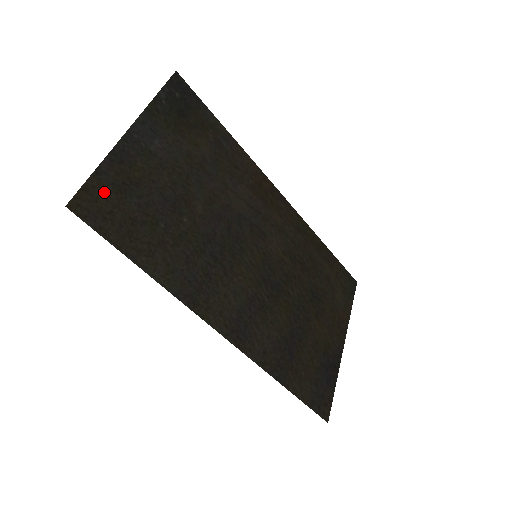
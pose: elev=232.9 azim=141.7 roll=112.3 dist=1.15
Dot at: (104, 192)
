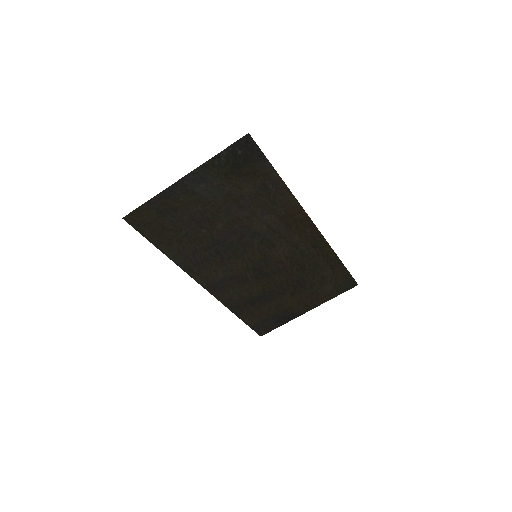
Dot at: (149, 213)
